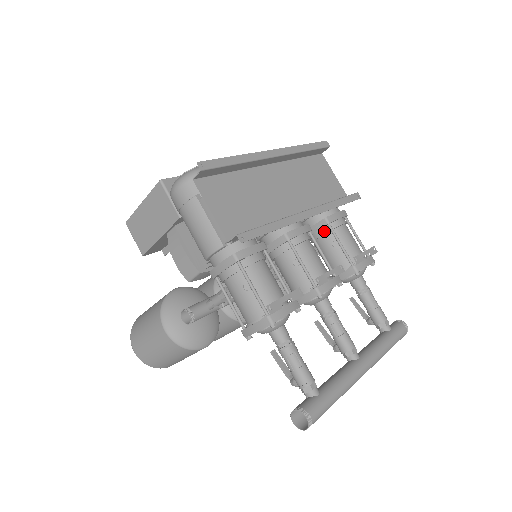
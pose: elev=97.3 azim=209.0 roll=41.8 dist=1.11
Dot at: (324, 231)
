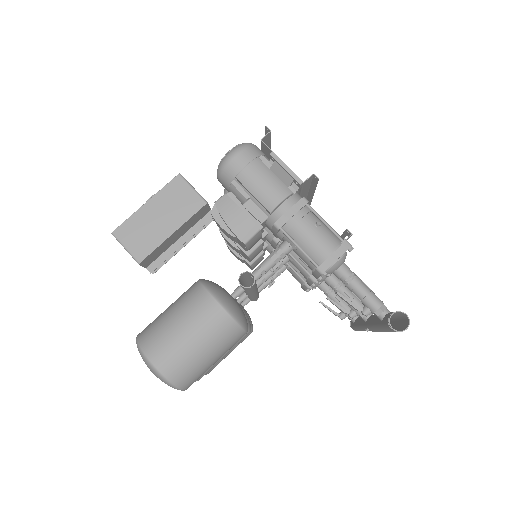
Dot at: occluded
